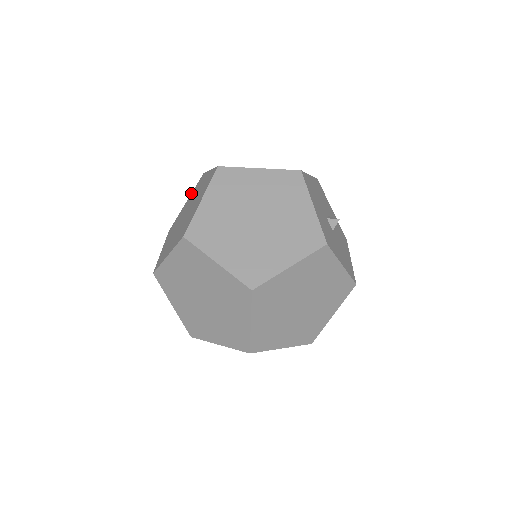
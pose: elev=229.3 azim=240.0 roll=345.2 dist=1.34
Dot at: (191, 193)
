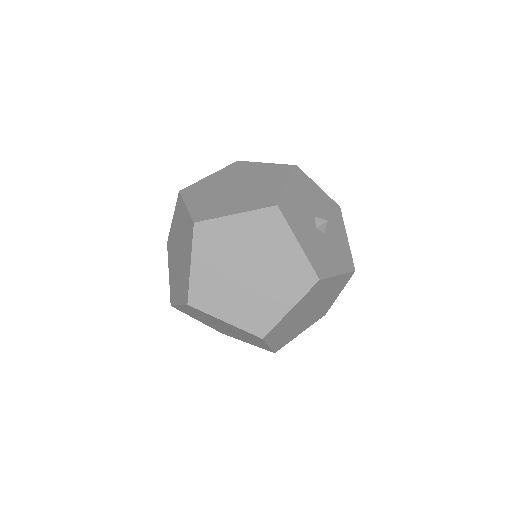
Dot at: occluded
